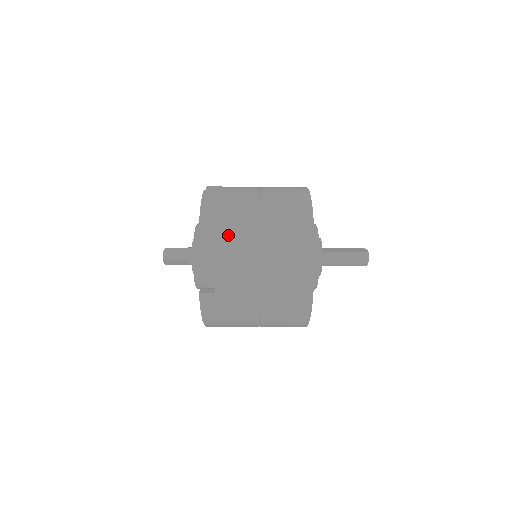
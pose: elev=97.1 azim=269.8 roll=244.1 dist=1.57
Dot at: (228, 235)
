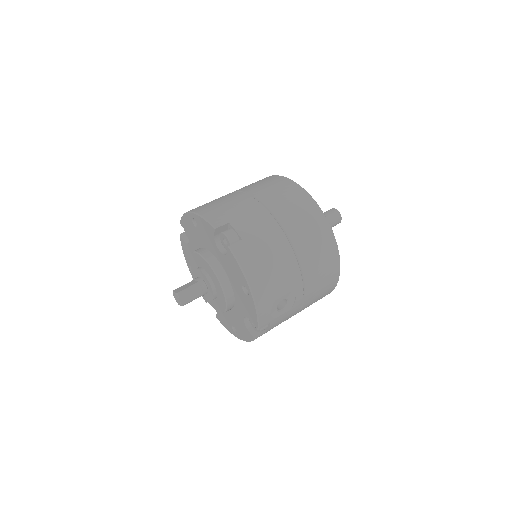
Dot at: (220, 203)
